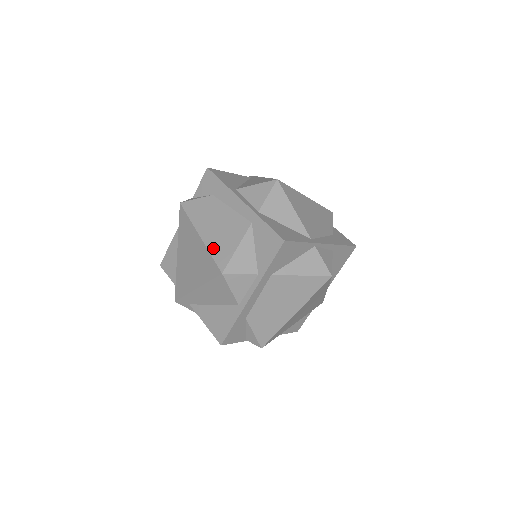
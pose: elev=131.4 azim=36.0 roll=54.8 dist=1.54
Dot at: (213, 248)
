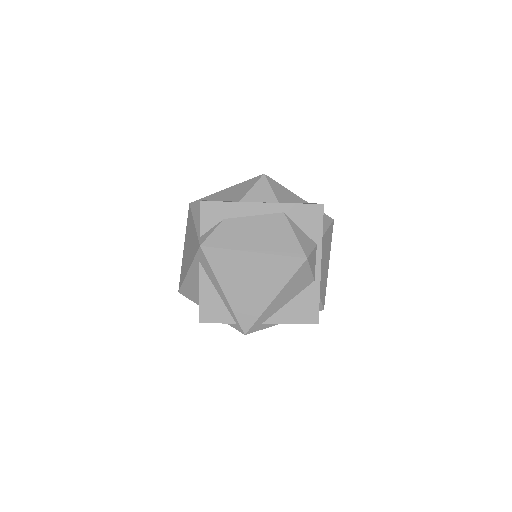
Dot at: (277, 250)
